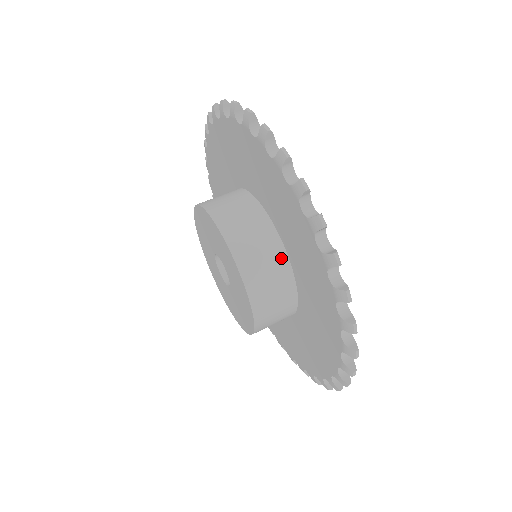
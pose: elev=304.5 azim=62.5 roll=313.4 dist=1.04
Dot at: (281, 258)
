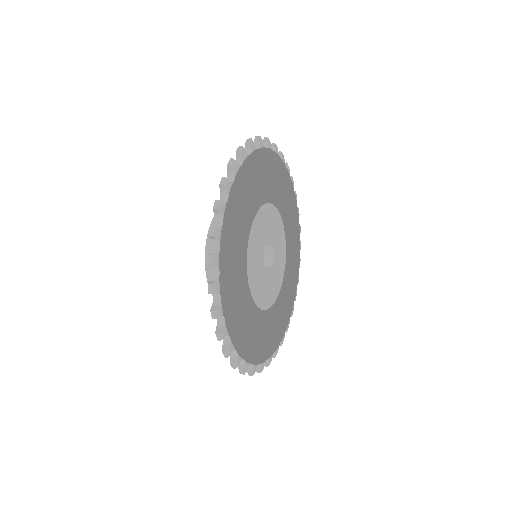
Dot at: occluded
